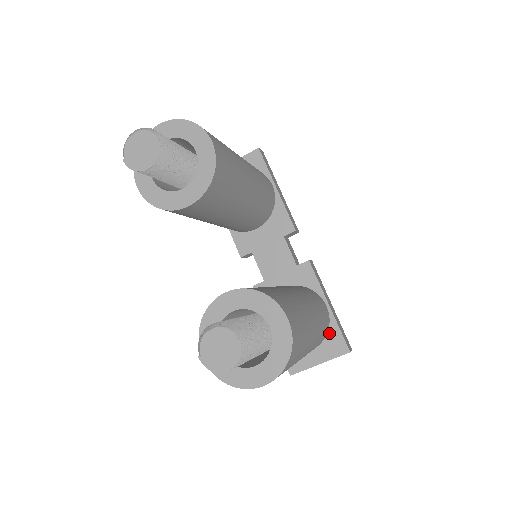
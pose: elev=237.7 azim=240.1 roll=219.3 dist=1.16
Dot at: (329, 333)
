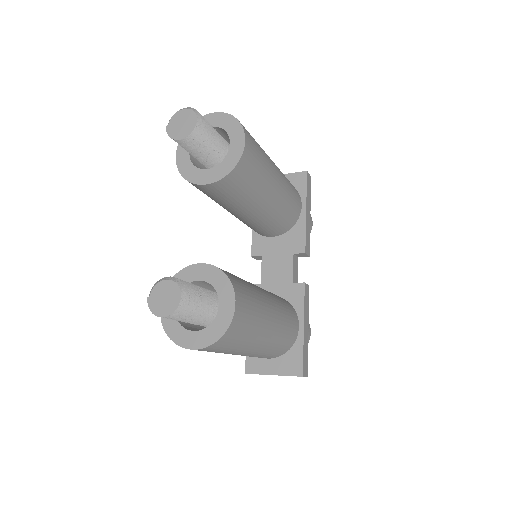
Dot at: (293, 352)
